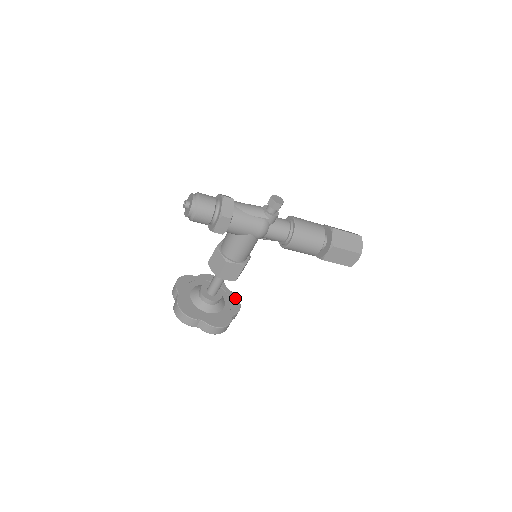
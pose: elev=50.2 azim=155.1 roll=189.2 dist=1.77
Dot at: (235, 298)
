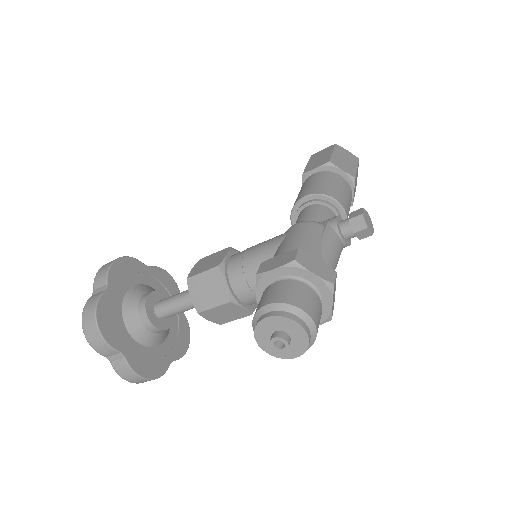
Dot at: (163, 274)
